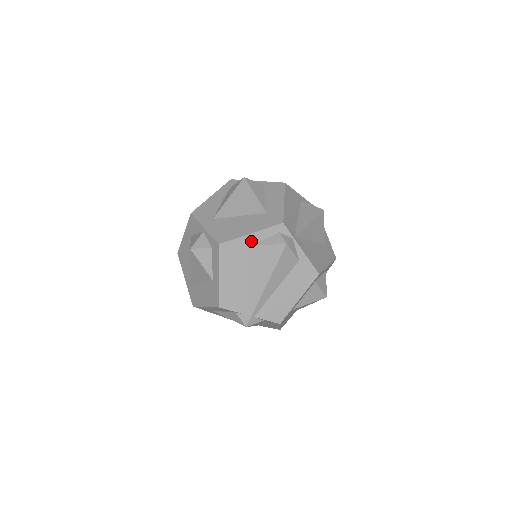
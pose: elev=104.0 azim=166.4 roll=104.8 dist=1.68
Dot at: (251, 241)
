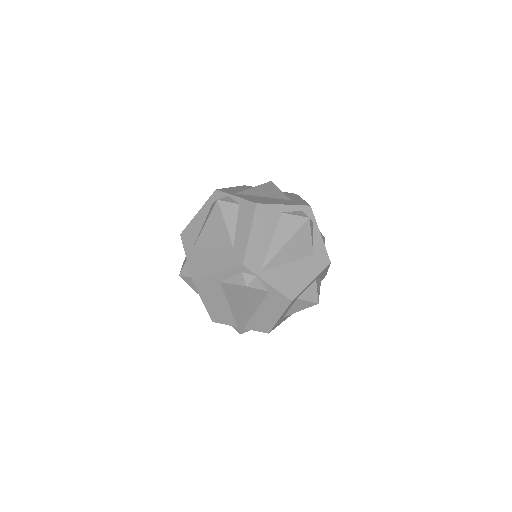
Dot at: (219, 279)
